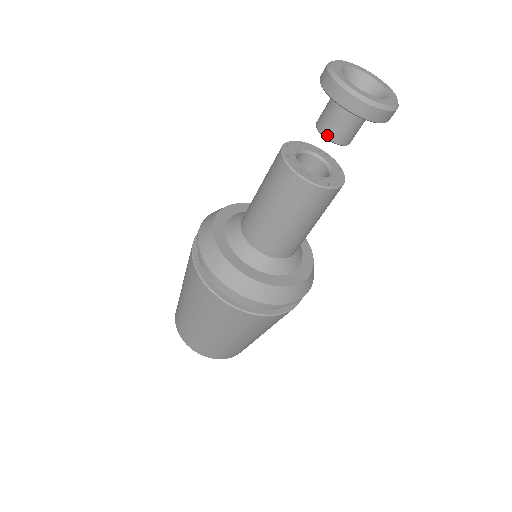
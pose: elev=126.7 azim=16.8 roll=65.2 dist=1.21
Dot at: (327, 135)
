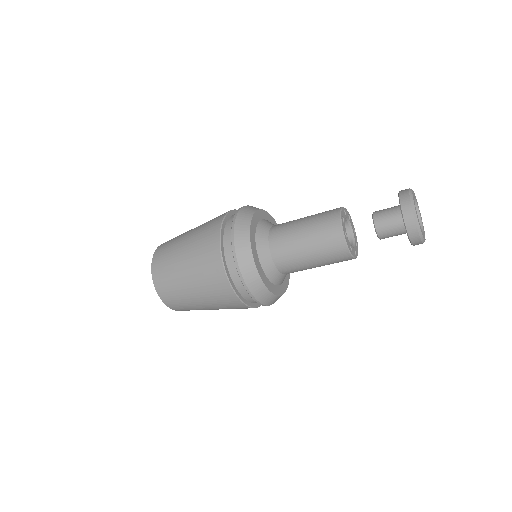
Dot at: (380, 235)
